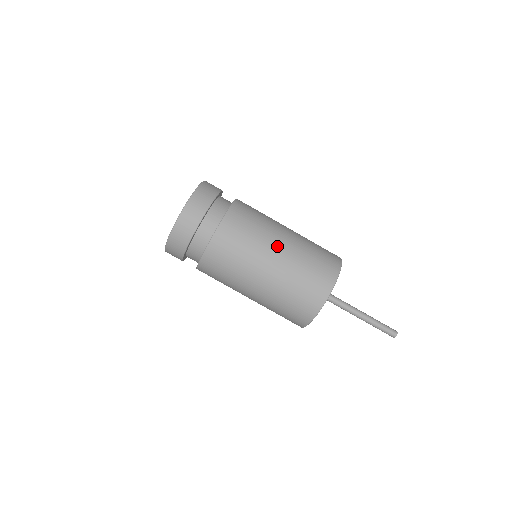
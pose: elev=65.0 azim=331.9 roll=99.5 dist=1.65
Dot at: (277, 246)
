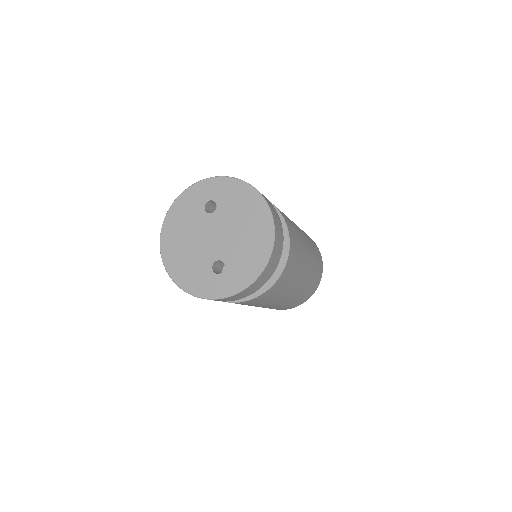
Dot at: (300, 283)
